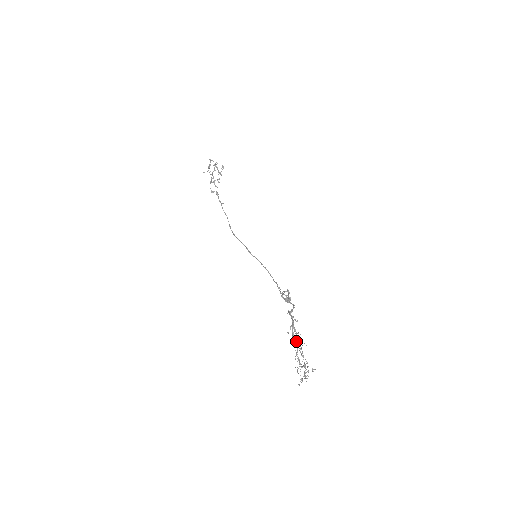
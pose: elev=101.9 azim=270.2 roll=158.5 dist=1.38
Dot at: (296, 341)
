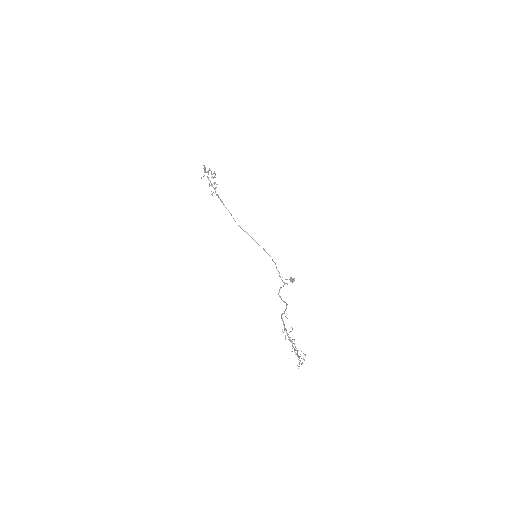
Dot at: occluded
